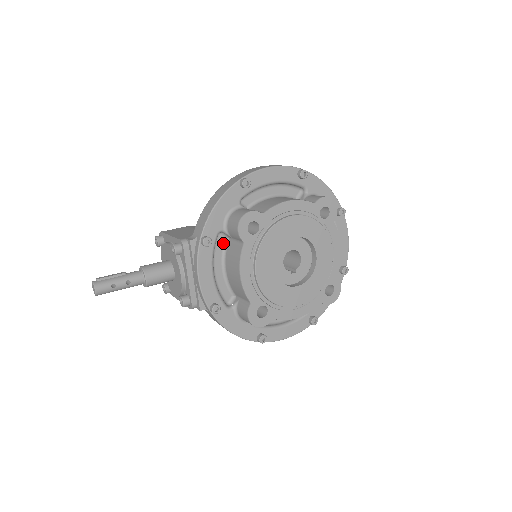
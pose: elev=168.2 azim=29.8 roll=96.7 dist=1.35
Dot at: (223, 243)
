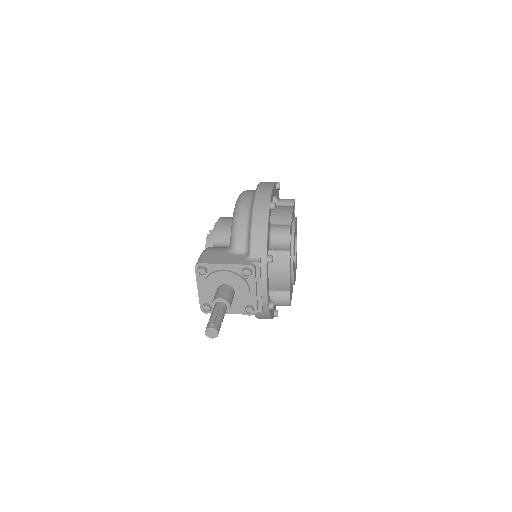
Dot at: occluded
